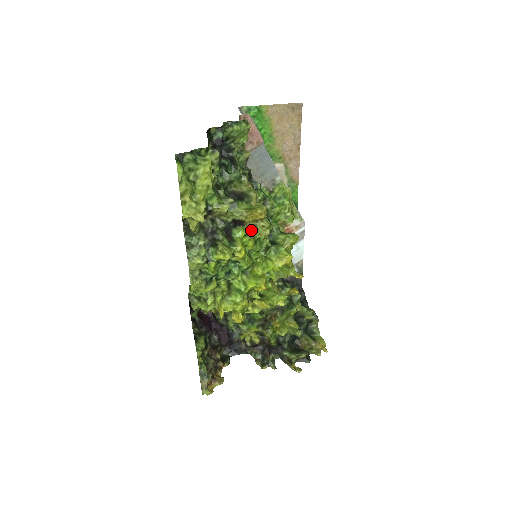
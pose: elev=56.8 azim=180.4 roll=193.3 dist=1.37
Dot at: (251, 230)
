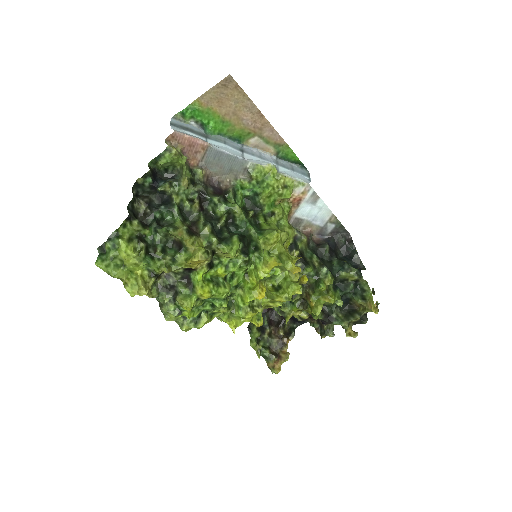
Dot at: (217, 258)
